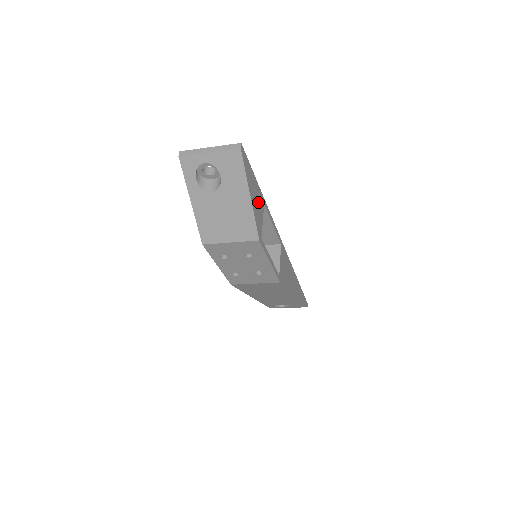
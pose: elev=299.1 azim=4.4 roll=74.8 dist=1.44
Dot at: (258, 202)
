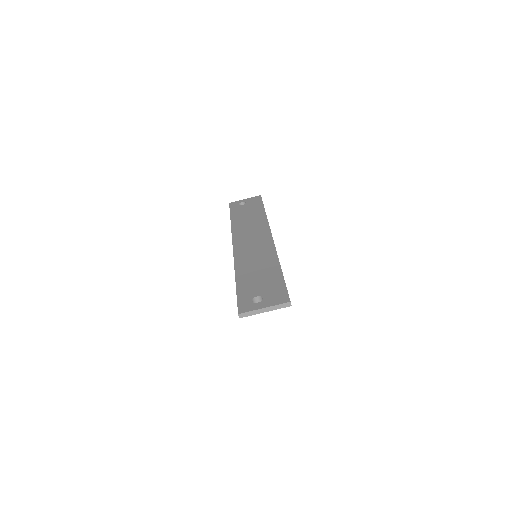
Dot at: occluded
